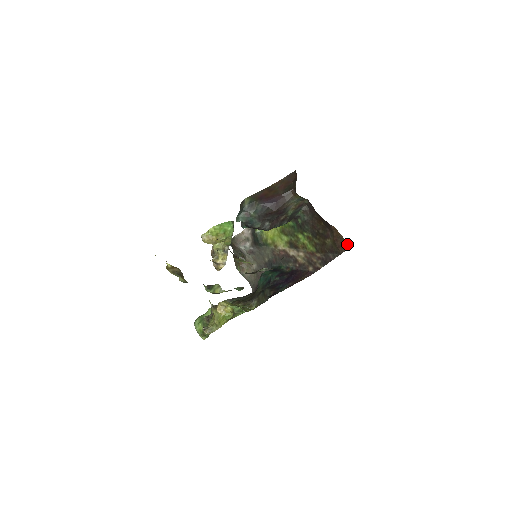
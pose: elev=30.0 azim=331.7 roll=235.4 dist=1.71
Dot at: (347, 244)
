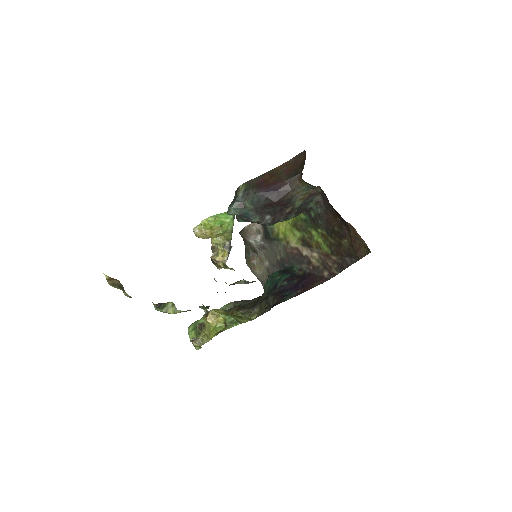
Dot at: (367, 247)
